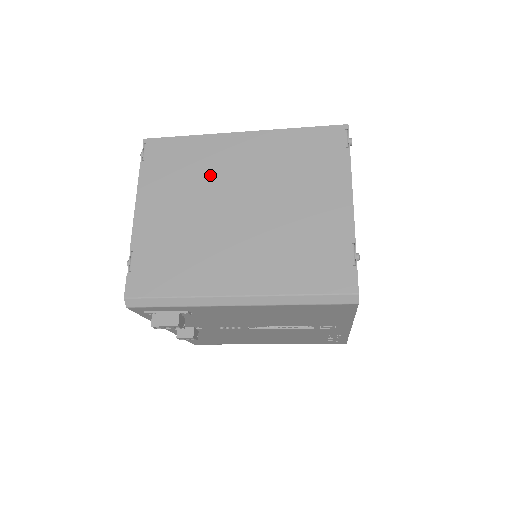
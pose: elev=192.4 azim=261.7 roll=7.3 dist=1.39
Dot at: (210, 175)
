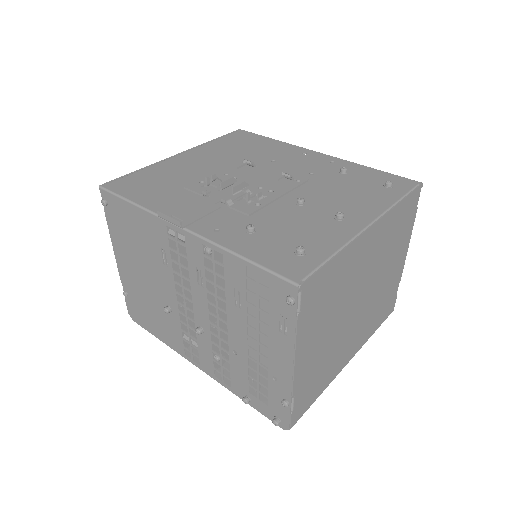
Dot at: (347, 287)
